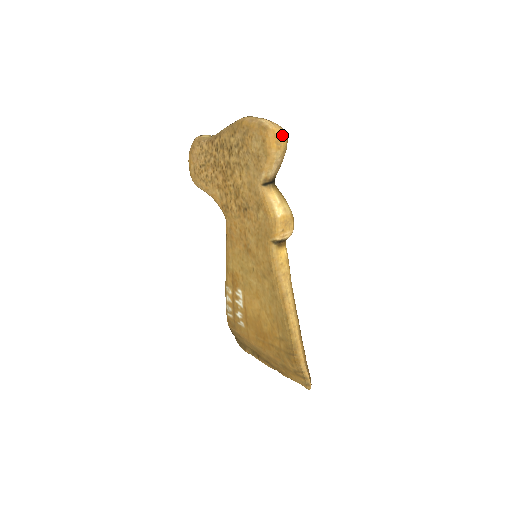
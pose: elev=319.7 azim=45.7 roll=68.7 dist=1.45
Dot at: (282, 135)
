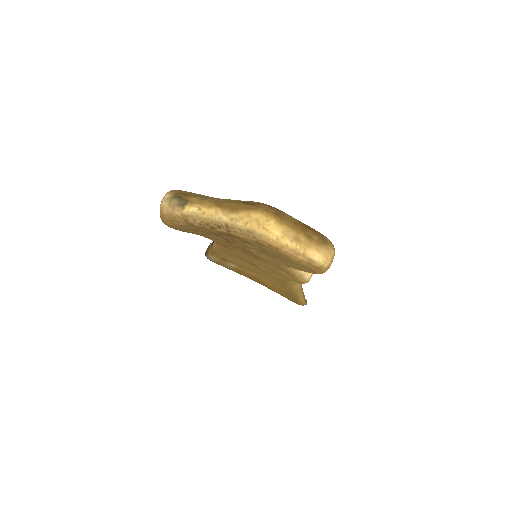
Dot at: (333, 258)
